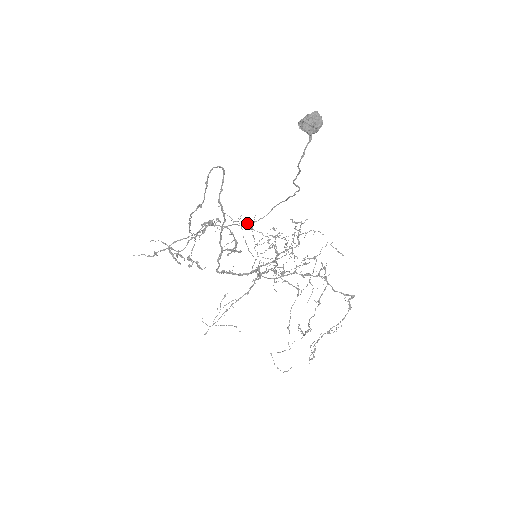
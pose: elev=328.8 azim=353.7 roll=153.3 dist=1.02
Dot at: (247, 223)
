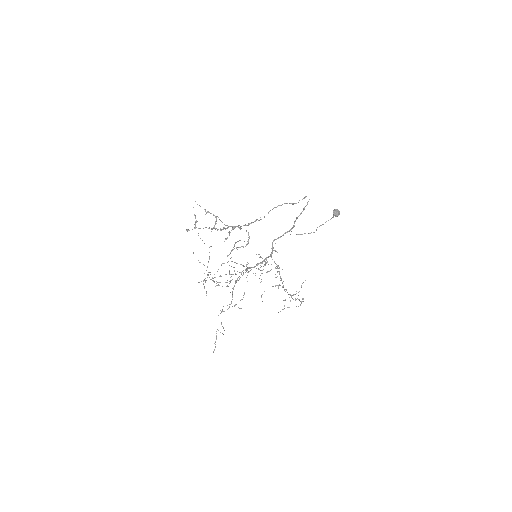
Dot at: occluded
